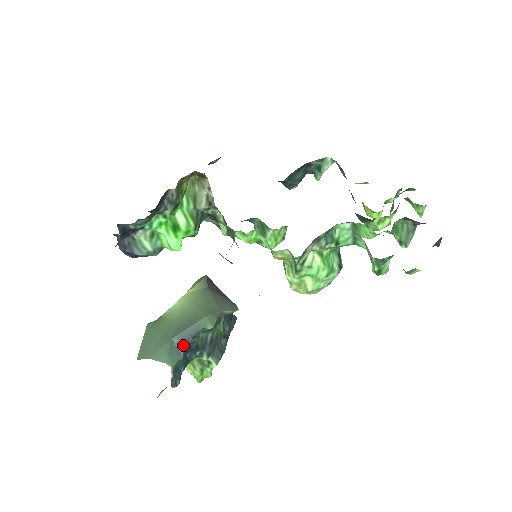
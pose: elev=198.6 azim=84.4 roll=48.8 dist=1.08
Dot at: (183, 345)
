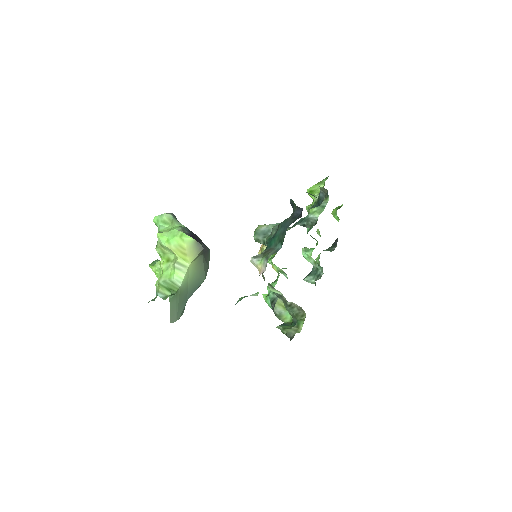
Dot at: occluded
